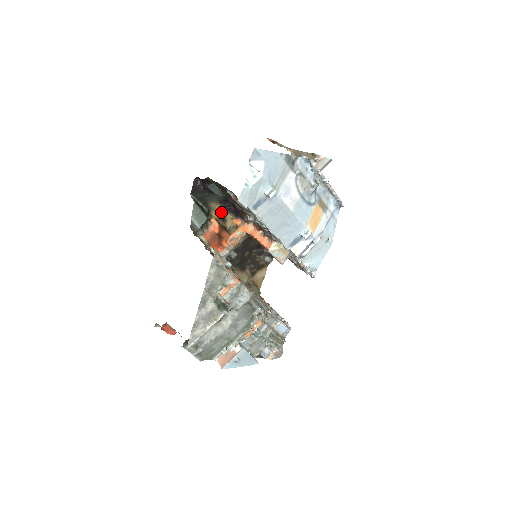
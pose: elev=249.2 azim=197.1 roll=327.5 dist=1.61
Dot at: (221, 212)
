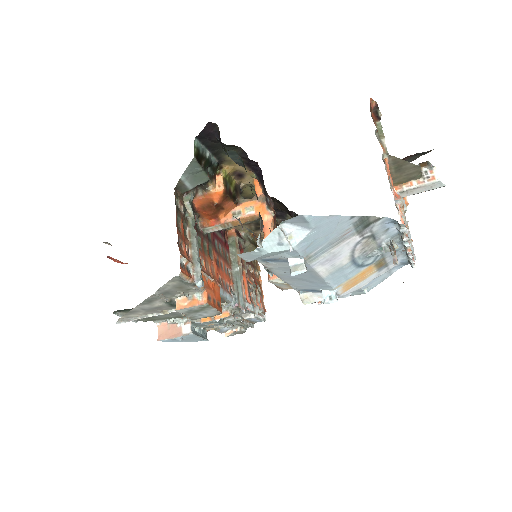
Dot at: (240, 166)
